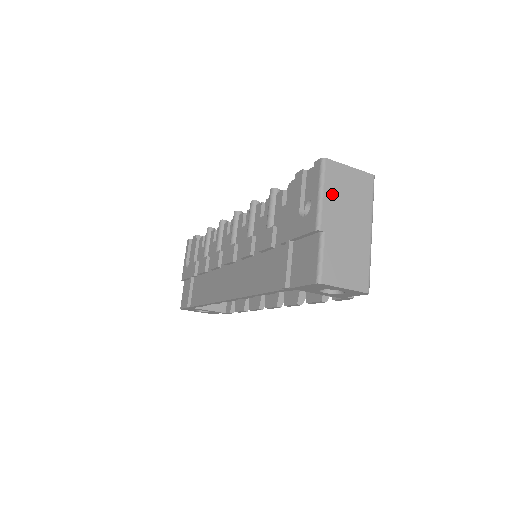
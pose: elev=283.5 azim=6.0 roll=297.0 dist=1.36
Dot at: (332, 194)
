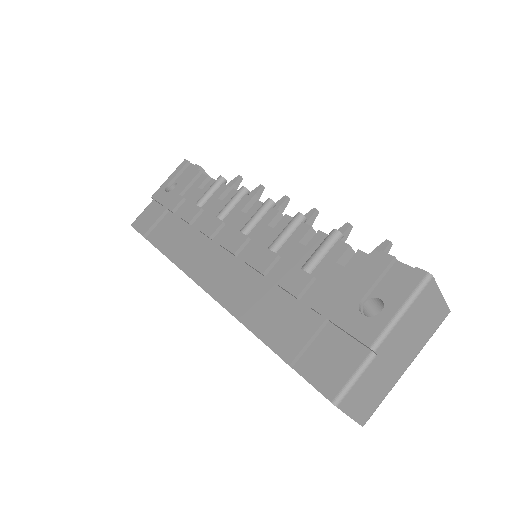
Dot at: (410, 317)
